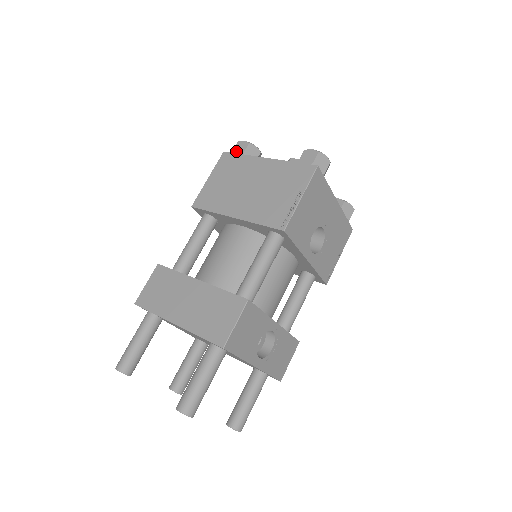
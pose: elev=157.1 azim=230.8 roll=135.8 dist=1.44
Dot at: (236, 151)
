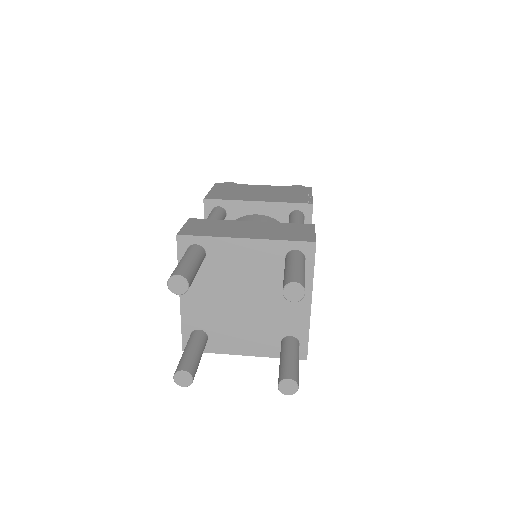
Dot at: occluded
